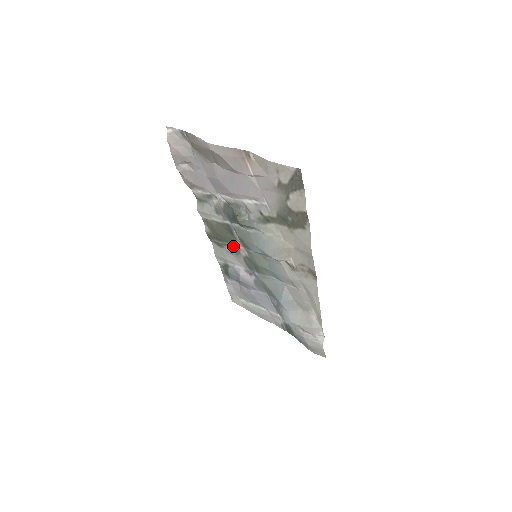
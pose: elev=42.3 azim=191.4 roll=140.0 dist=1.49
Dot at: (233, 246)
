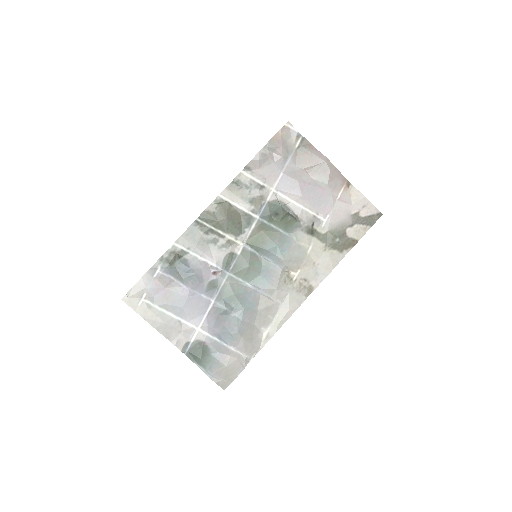
Dot at: (229, 237)
